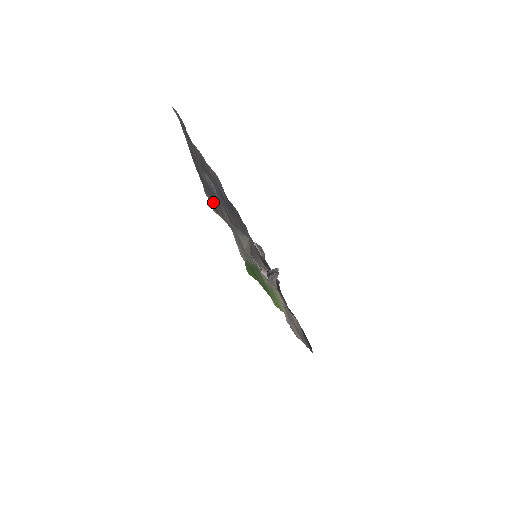
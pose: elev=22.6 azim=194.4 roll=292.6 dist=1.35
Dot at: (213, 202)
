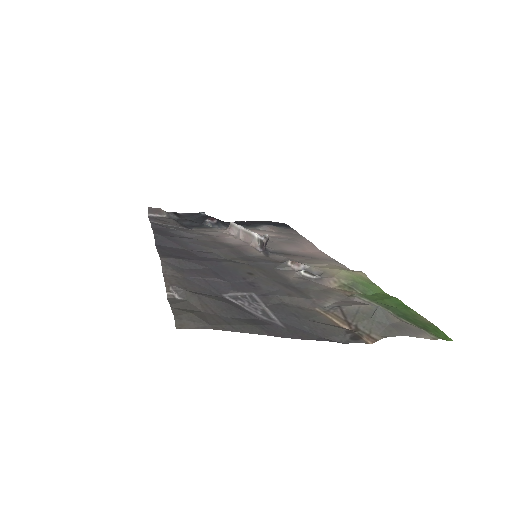
Dot at: (334, 331)
